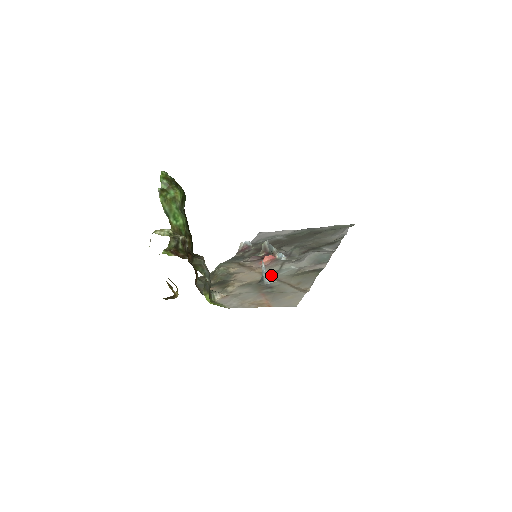
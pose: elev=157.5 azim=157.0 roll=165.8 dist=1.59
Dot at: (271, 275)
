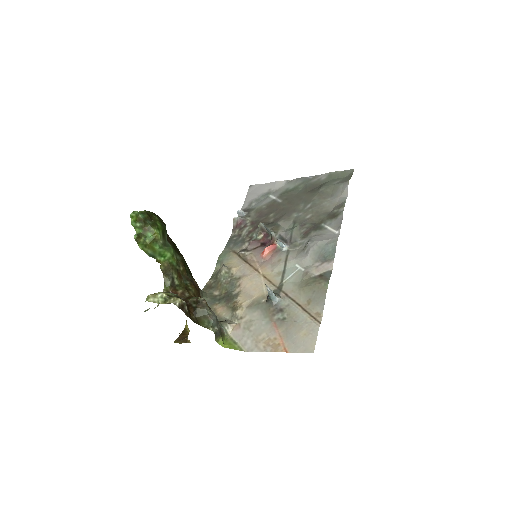
Dot at: (277, 282)
